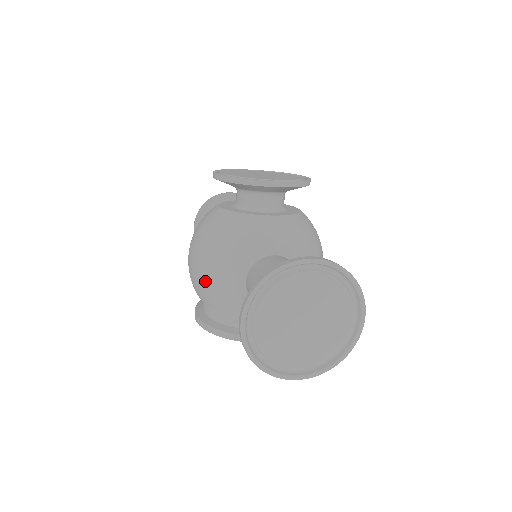
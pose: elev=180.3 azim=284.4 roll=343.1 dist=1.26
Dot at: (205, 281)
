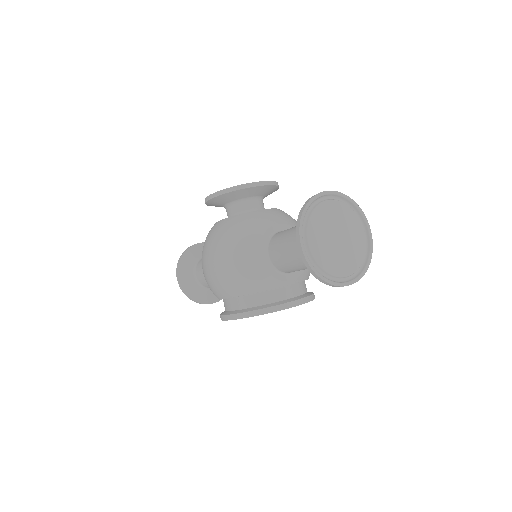
Dot at: (235, 271)
